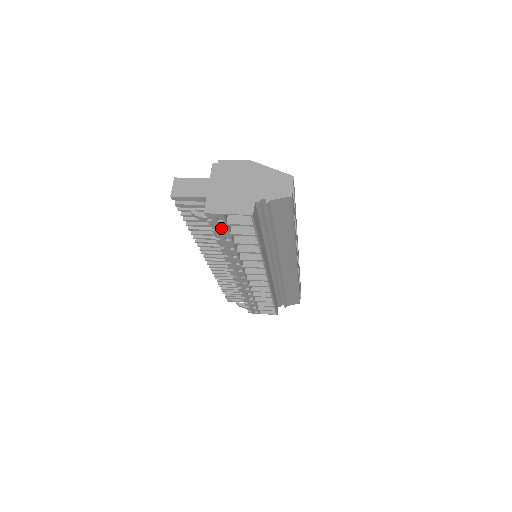
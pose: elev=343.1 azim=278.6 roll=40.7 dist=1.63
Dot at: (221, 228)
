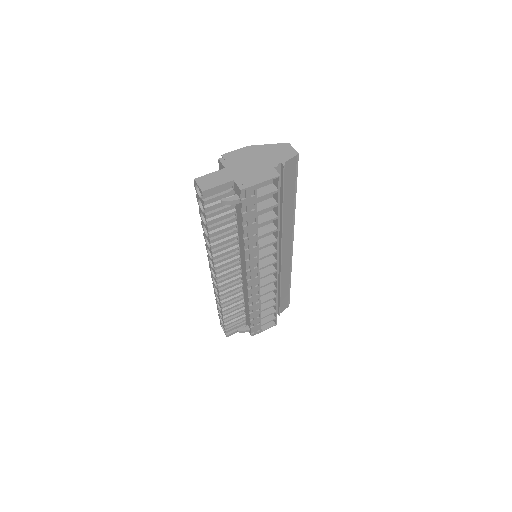
Dot at: (250, 207)
